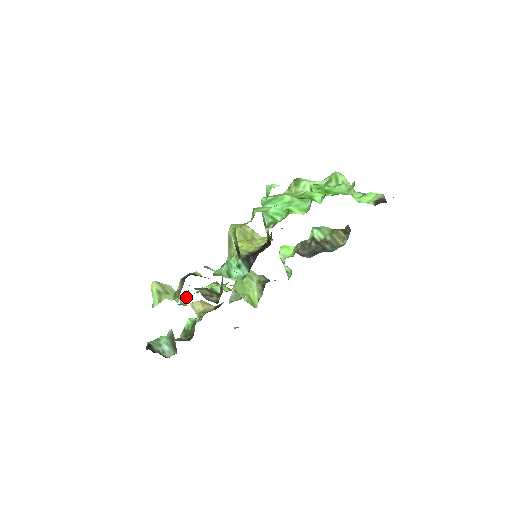
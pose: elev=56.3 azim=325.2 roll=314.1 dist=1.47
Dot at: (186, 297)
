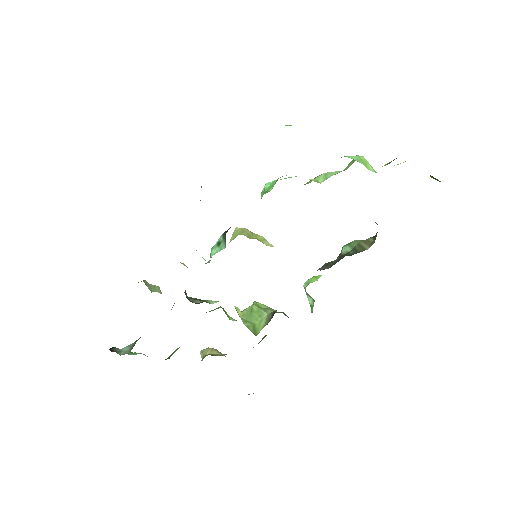
Dot at: occluded
